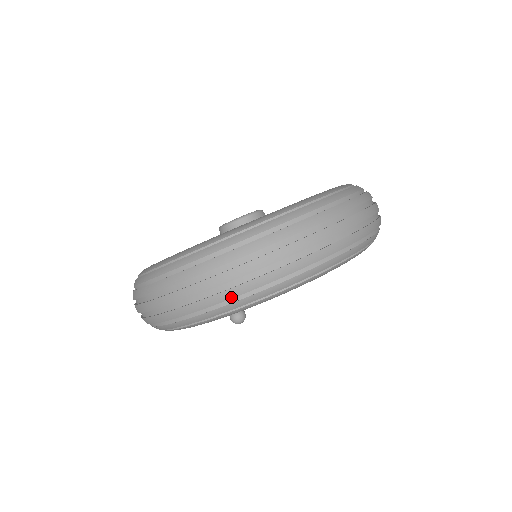
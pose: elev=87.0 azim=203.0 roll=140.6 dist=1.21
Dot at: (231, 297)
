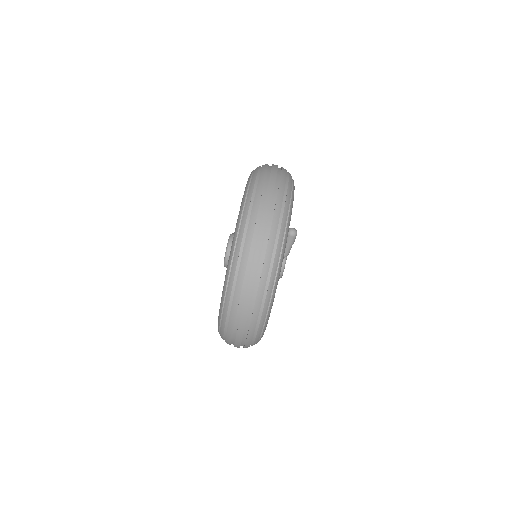
Dot at: (281, 202)
